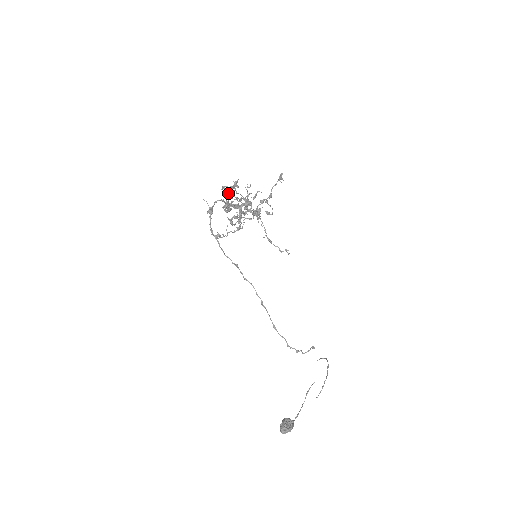
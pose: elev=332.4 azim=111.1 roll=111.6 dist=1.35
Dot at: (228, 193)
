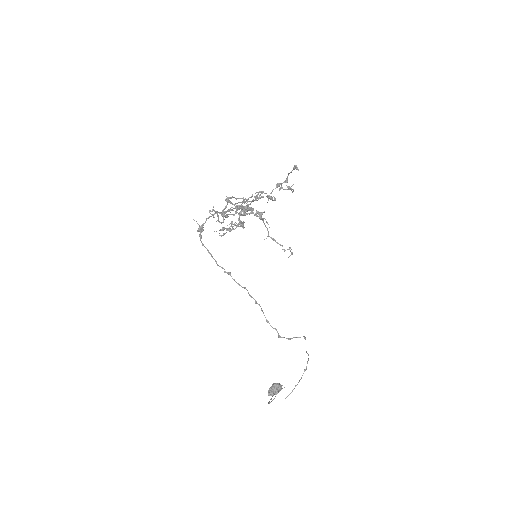
Dot at: (217, 215)
